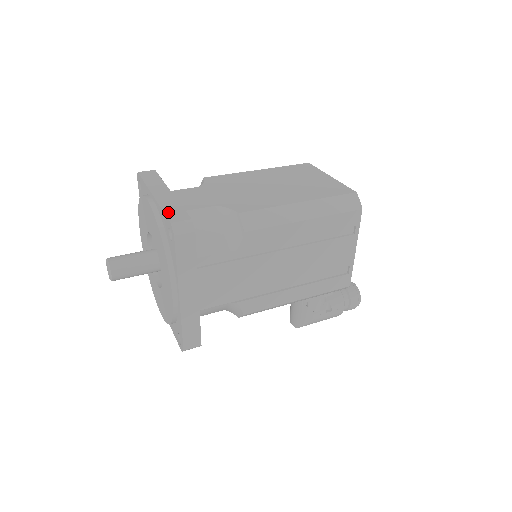
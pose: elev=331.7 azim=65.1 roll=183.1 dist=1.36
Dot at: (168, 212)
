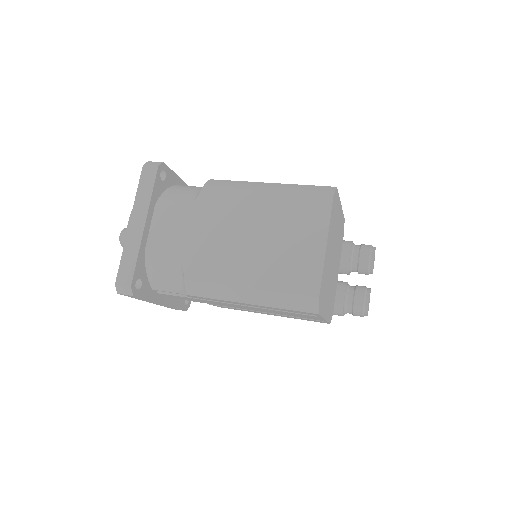
Dot at: (122, 265)
